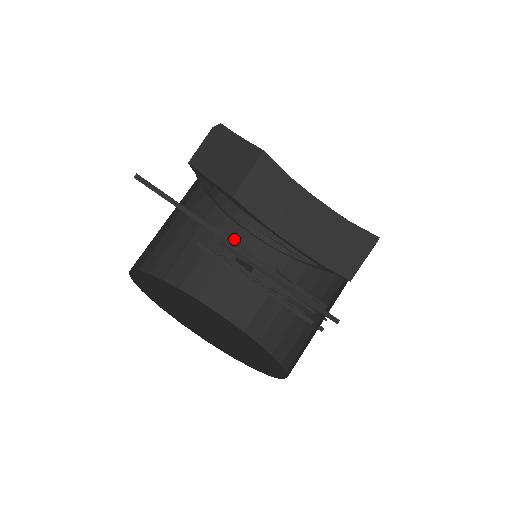
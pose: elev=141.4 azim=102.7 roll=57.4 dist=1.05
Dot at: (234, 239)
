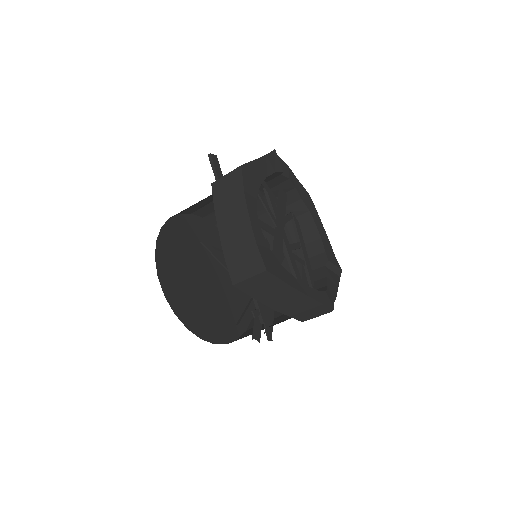
Dot at: occluded
